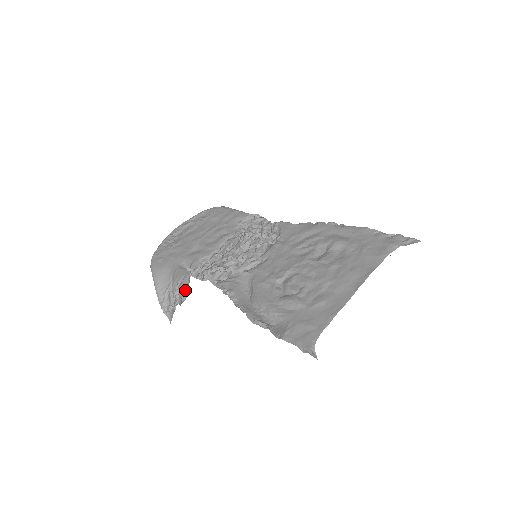
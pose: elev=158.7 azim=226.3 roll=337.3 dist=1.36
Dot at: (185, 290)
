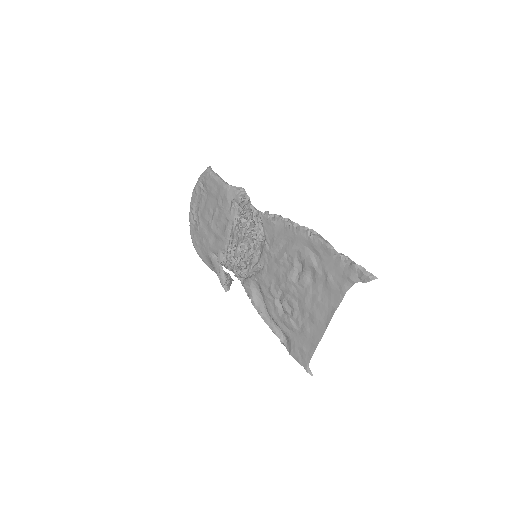
Dot at: (225, 282)
